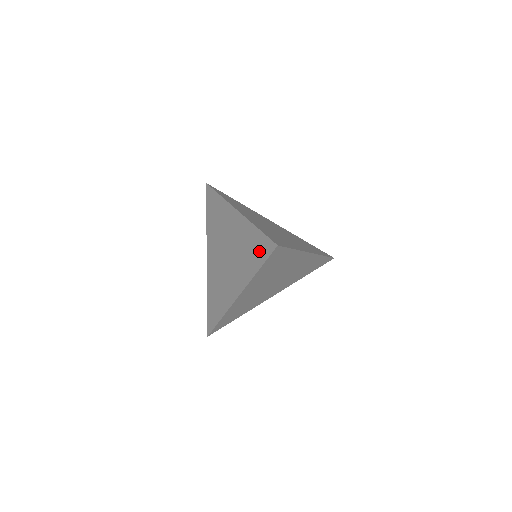
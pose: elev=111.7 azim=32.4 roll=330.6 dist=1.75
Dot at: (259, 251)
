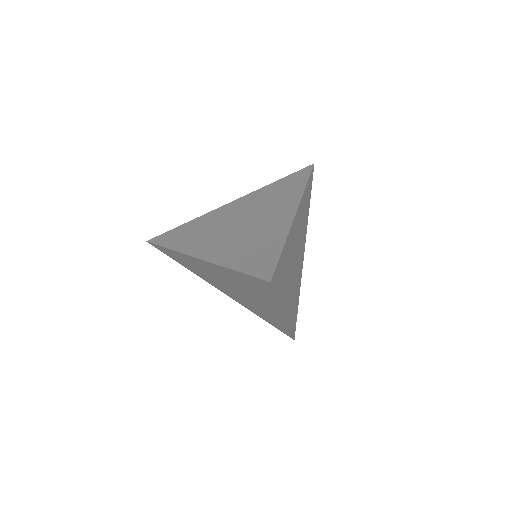
Dot at: (295, 180)
